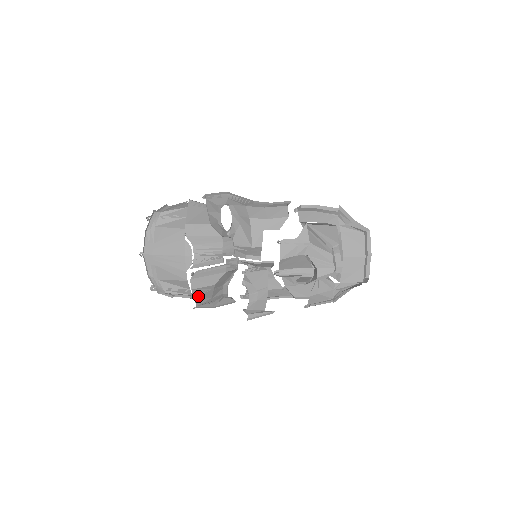
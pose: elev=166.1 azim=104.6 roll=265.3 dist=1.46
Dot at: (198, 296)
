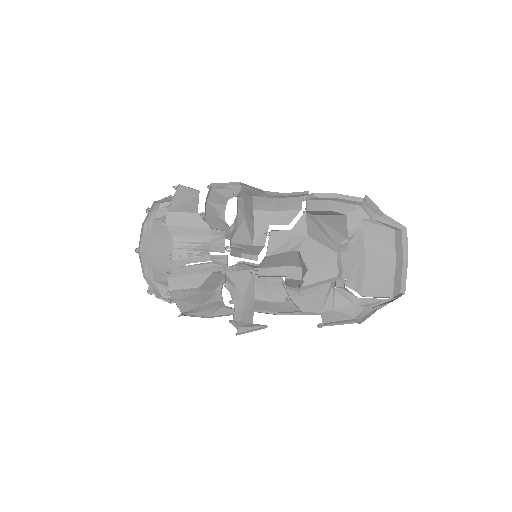
Dot at: (181, 300)
